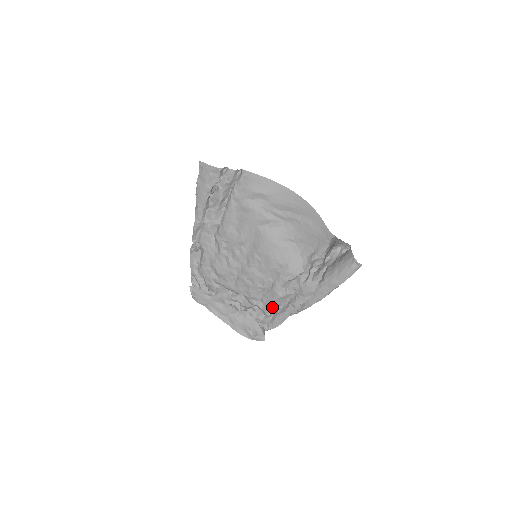
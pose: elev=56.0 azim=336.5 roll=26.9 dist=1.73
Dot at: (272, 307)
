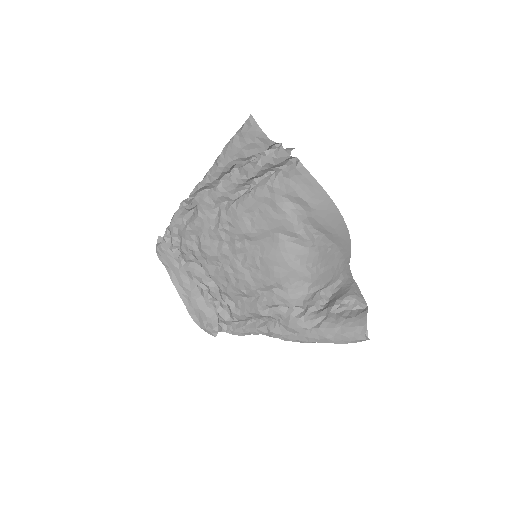
Dot at: (244, 316)
